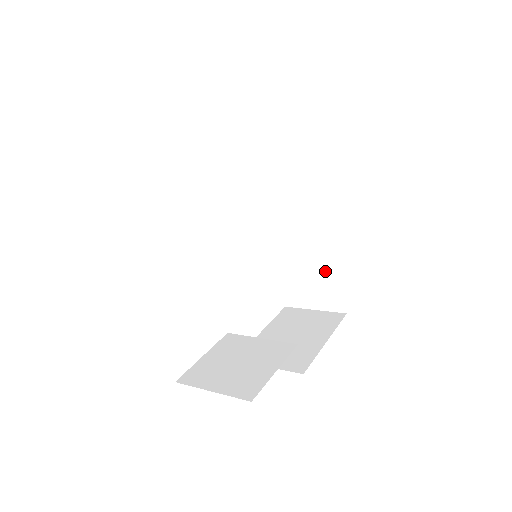
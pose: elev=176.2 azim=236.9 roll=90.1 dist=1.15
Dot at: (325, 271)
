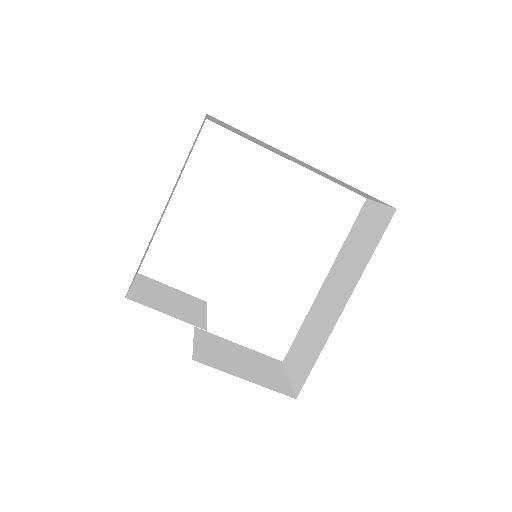
Dot at: (315, 347)
